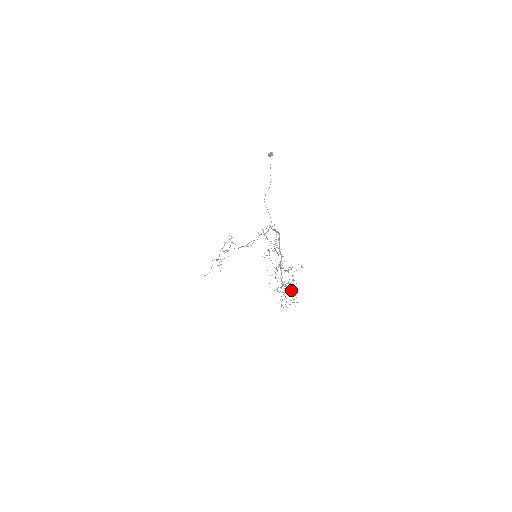
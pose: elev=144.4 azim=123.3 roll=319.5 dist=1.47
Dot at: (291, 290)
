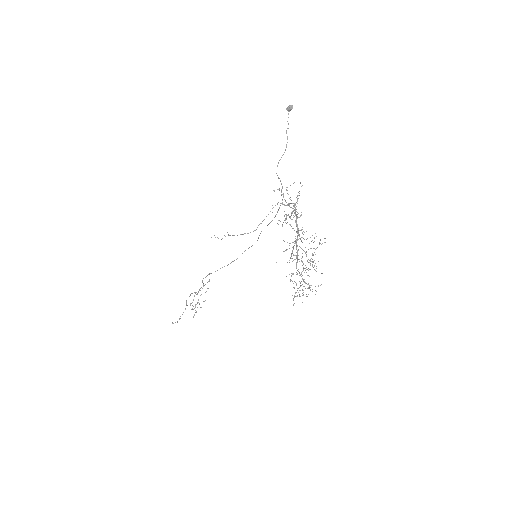
Dot at: (314, 265)
